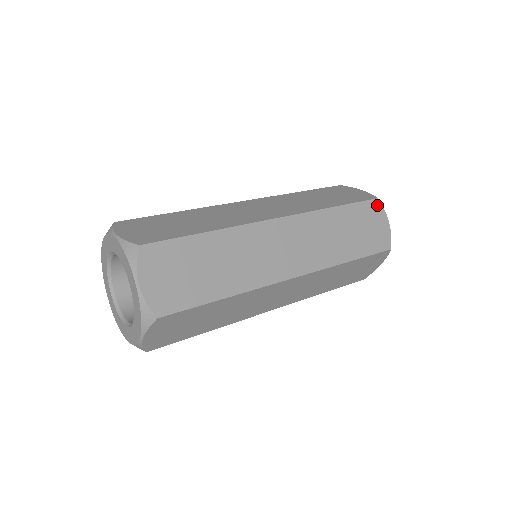
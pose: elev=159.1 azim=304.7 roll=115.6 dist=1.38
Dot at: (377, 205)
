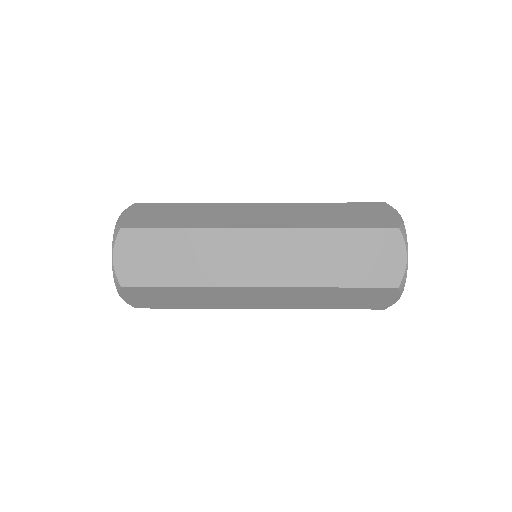
Dot at: (383, 206)
